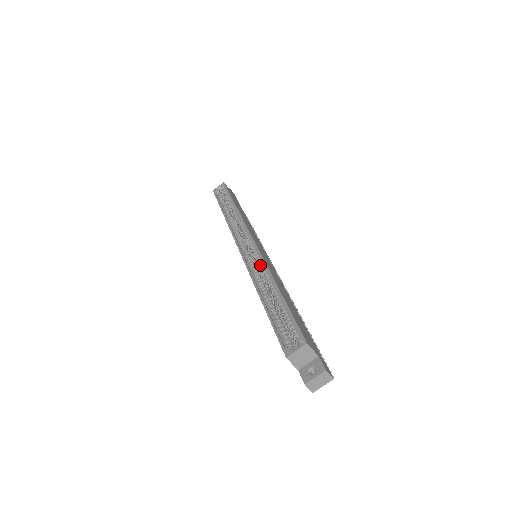
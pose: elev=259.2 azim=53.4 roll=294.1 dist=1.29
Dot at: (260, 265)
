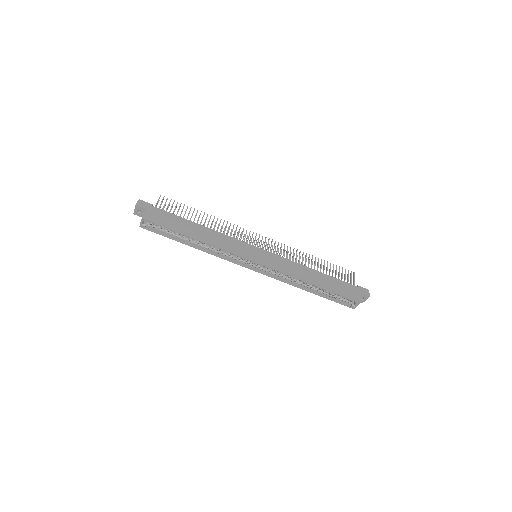
Dot at: (284, 275)
